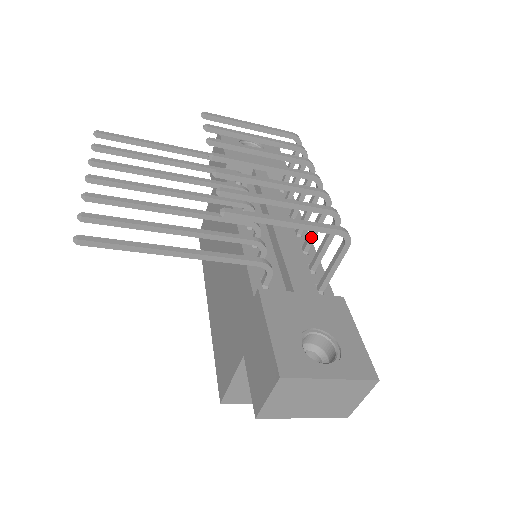
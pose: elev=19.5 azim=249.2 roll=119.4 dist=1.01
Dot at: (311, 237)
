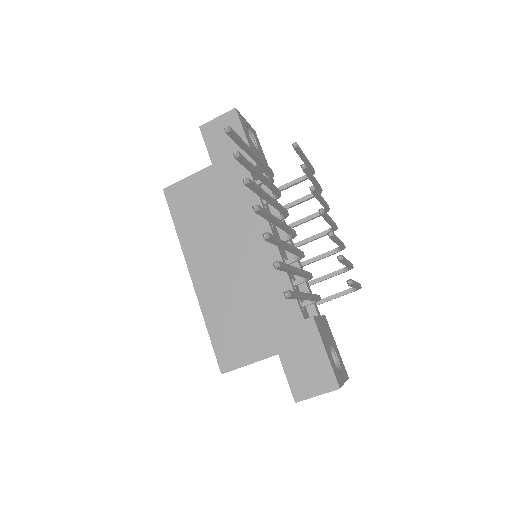
Dot at: (310, 263)
